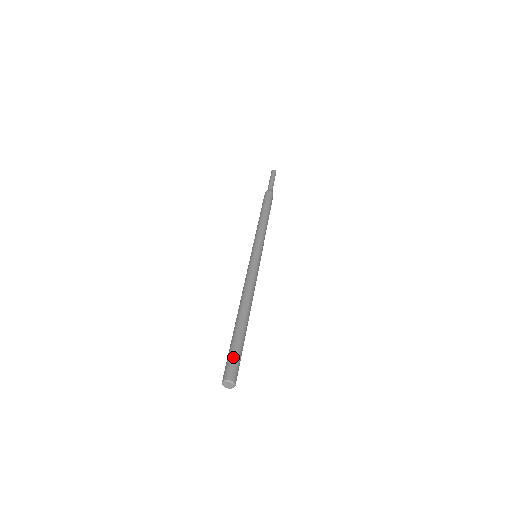
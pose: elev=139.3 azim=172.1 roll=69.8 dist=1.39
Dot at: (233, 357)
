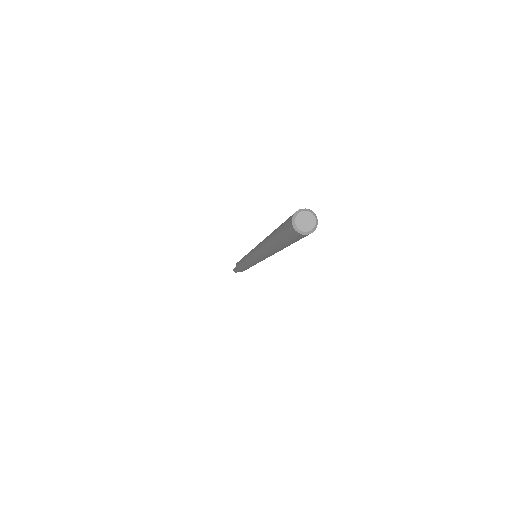
Dot at: occluded
